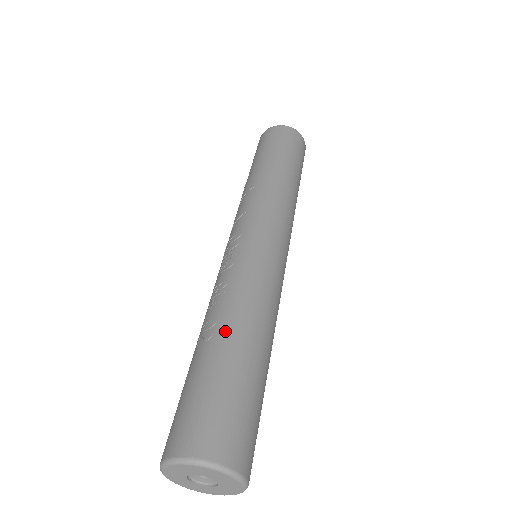
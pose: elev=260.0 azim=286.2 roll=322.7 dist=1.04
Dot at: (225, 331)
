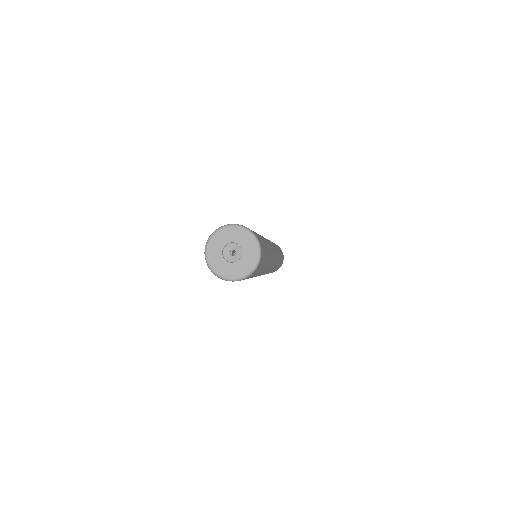
Dot at: occluded
